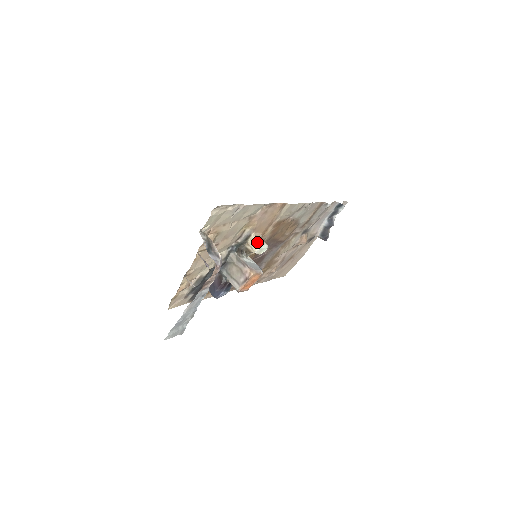
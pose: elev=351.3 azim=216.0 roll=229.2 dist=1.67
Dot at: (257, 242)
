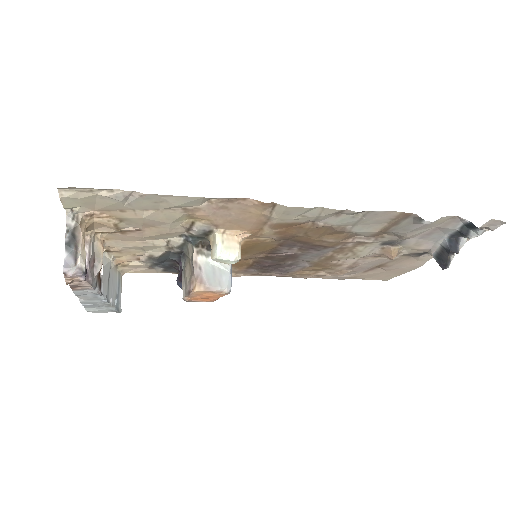
Dot at: (216, 247)
